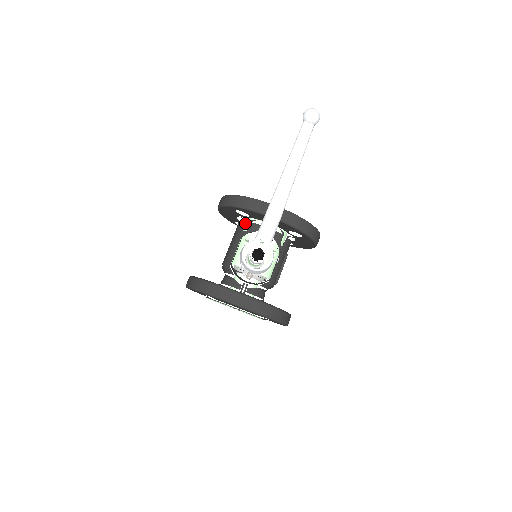
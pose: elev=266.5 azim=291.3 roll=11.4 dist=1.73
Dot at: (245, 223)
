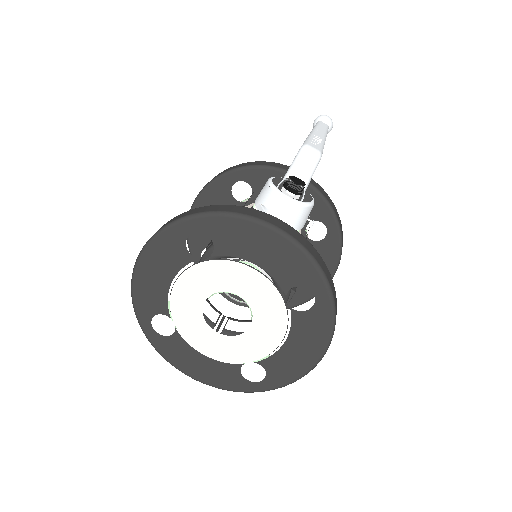
Dot at: occluded
